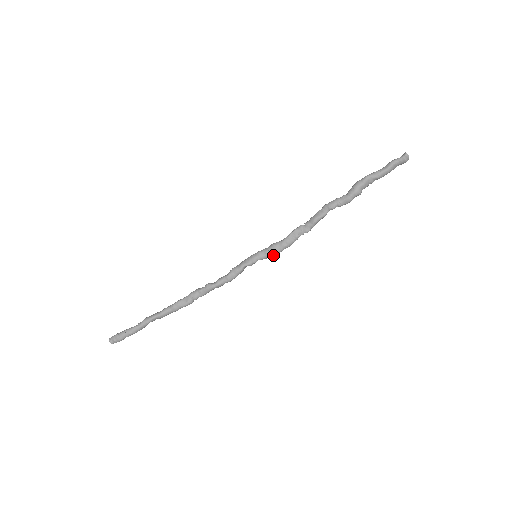
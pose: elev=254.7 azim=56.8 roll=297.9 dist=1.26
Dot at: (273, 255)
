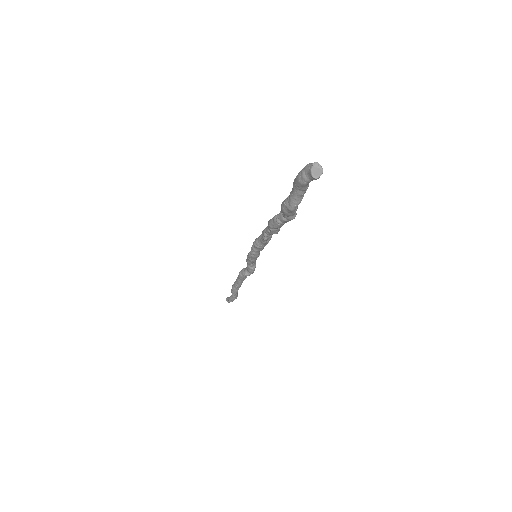
Dot at: occluded
